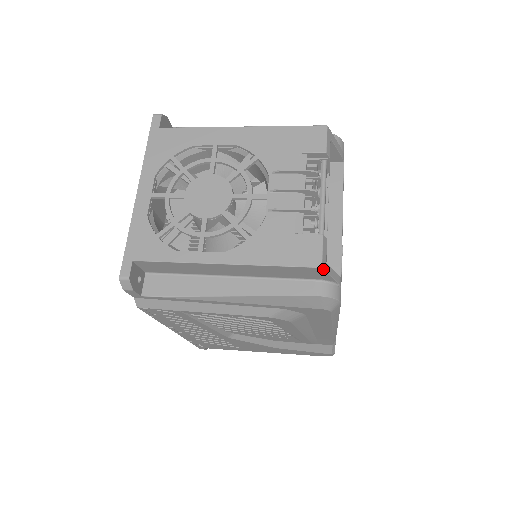
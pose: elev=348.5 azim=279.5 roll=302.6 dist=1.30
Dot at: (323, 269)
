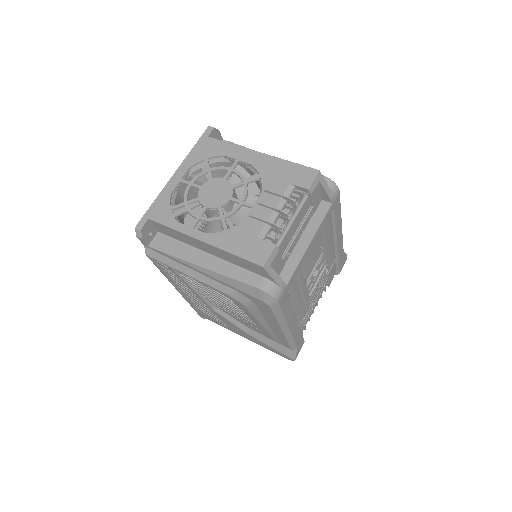
Dot at: (264, 268)
